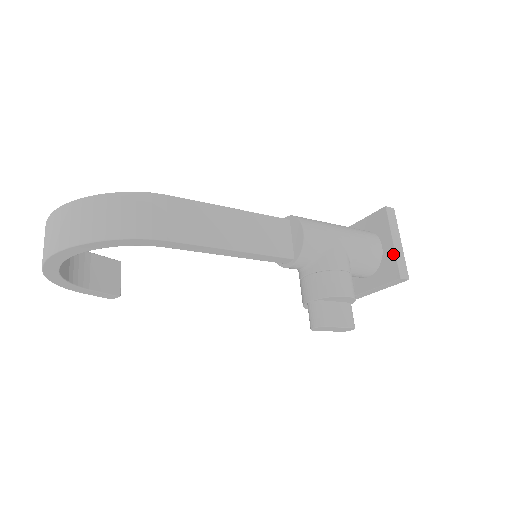
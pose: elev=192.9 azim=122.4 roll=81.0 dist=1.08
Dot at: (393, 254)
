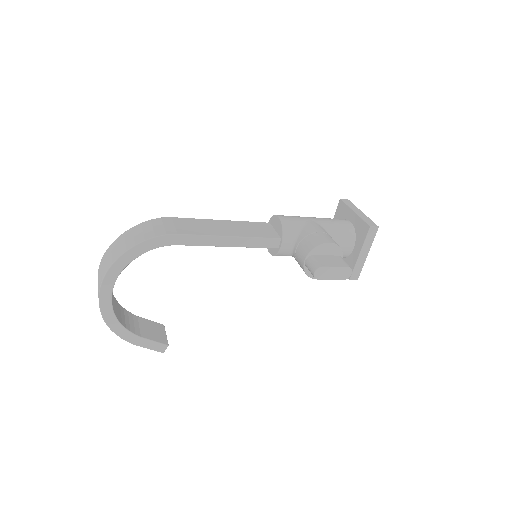
Dot at: (358, 218)
